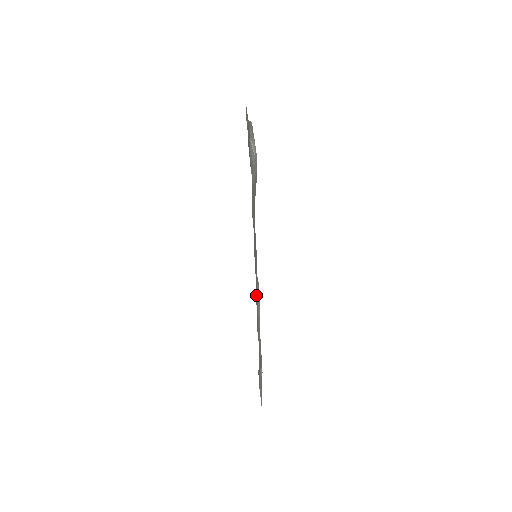
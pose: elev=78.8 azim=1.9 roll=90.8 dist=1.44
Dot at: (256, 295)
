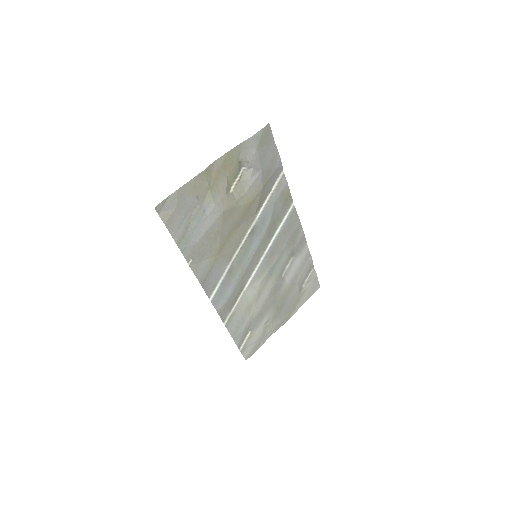
Dot at: (241, 291)
